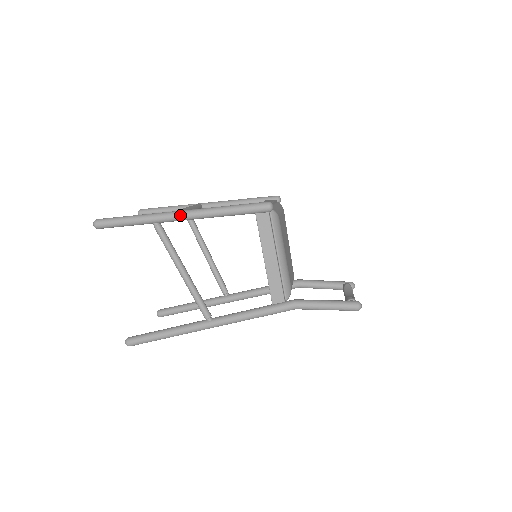
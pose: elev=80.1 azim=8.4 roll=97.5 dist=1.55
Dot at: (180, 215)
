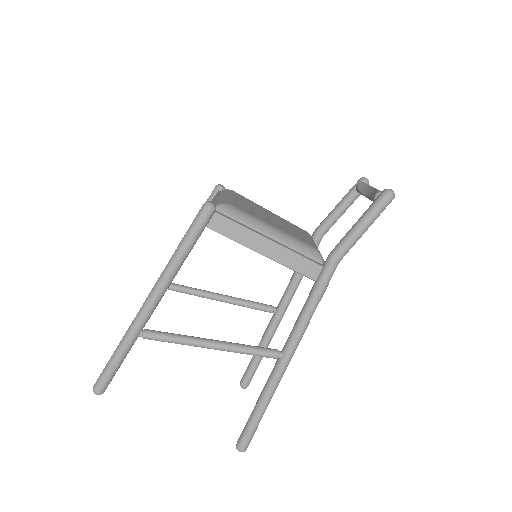
Dot at: (149, 304)
